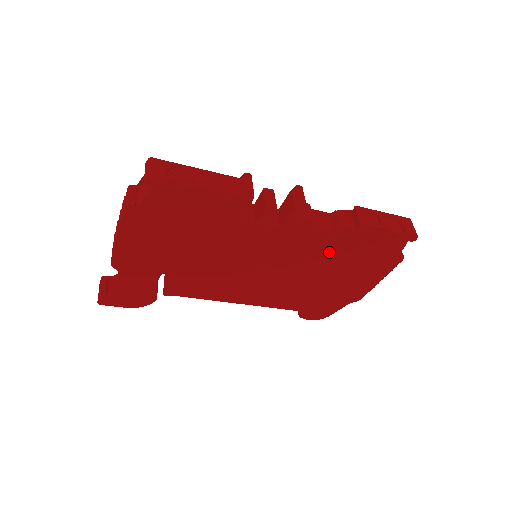
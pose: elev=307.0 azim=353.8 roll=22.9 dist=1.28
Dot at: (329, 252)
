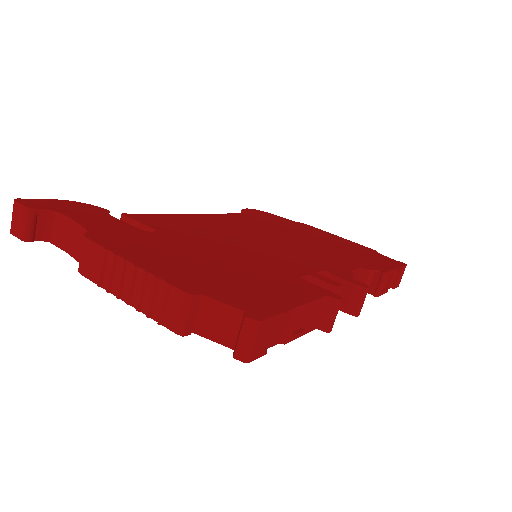
Dot at: occluded
